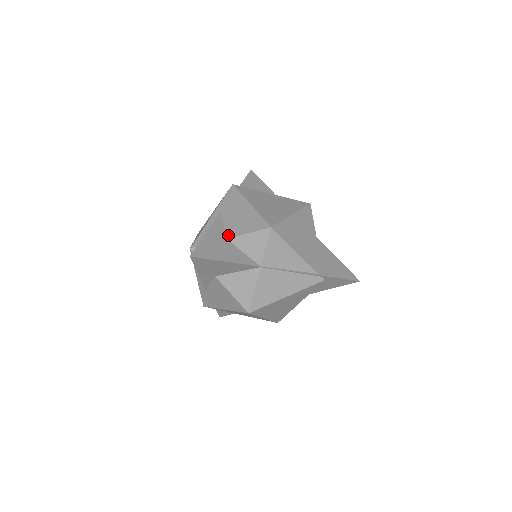
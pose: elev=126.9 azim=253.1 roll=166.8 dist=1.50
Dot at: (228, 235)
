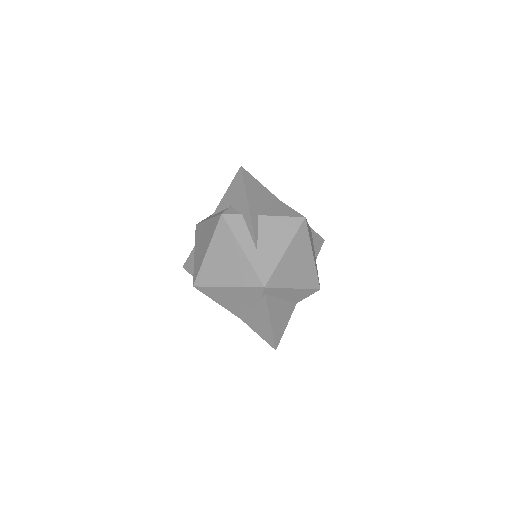
Dot at: occluded
